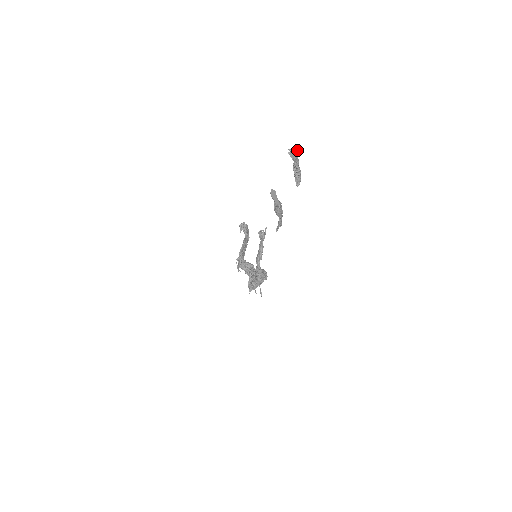
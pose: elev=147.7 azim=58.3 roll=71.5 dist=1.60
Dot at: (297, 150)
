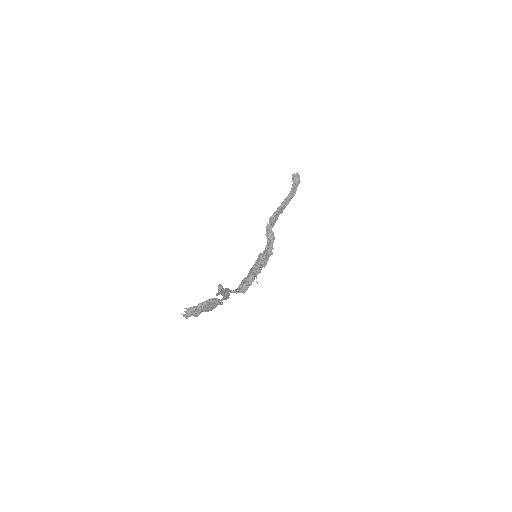
Dot at: (190, 314)
